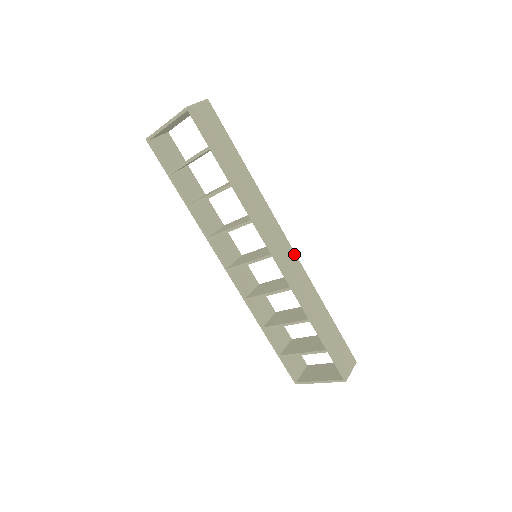
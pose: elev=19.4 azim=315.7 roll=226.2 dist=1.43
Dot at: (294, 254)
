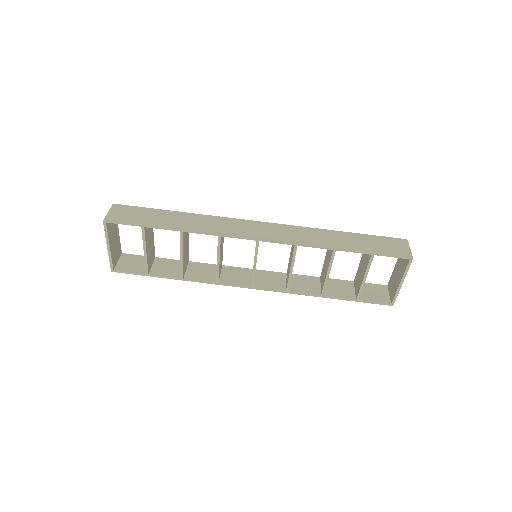
Dot at: (274, 224)
